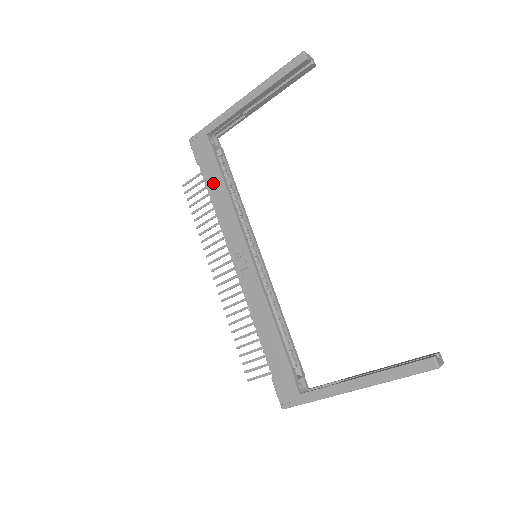
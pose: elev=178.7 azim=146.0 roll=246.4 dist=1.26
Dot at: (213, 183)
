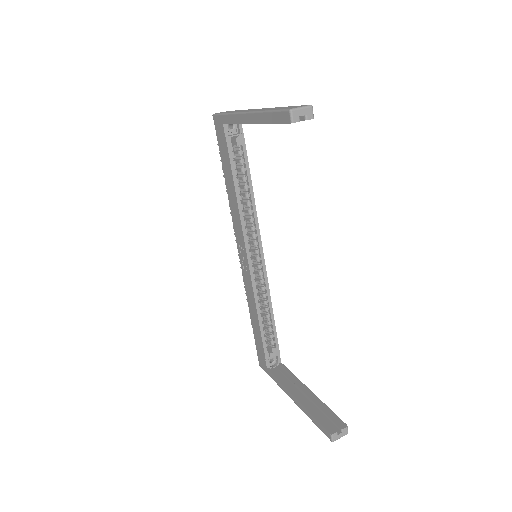
Dot at: (227, 175)
